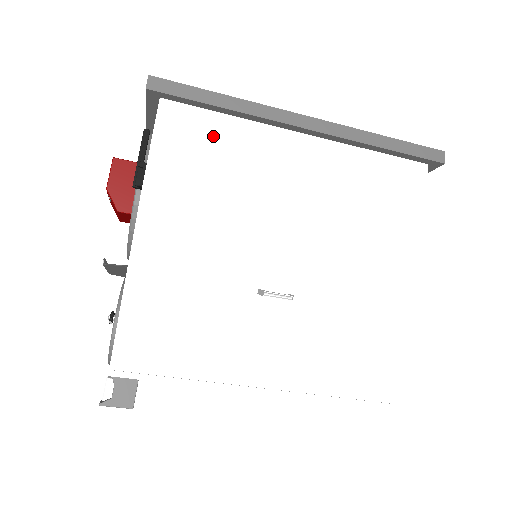
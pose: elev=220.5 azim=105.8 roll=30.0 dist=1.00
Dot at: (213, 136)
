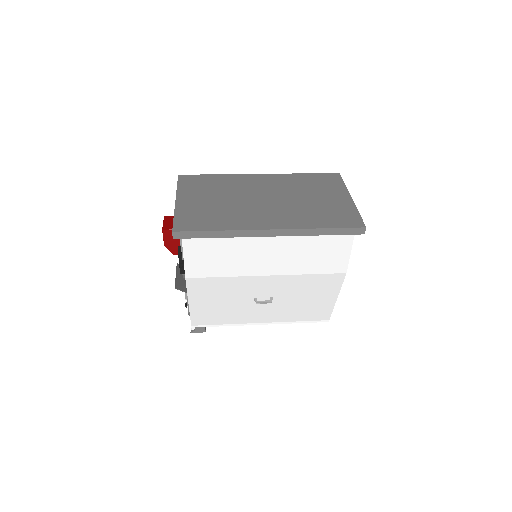
Dot at: (216, 247)
